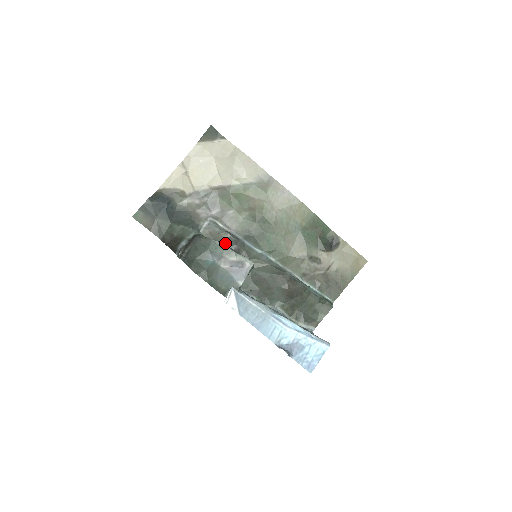
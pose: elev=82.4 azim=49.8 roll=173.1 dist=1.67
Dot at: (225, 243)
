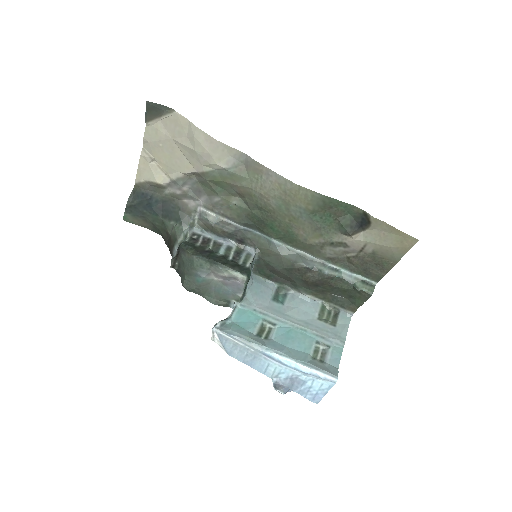
Dot at: (223, 235)
